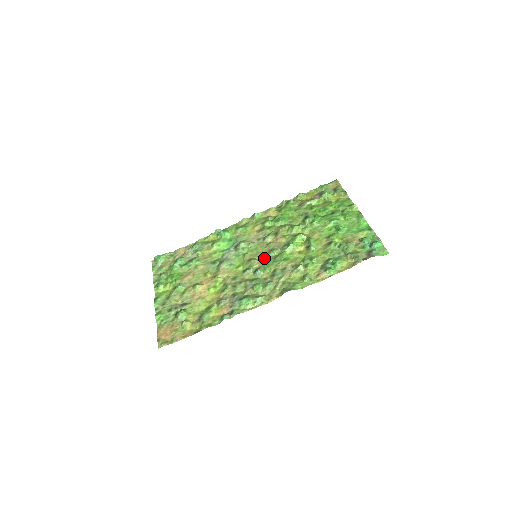
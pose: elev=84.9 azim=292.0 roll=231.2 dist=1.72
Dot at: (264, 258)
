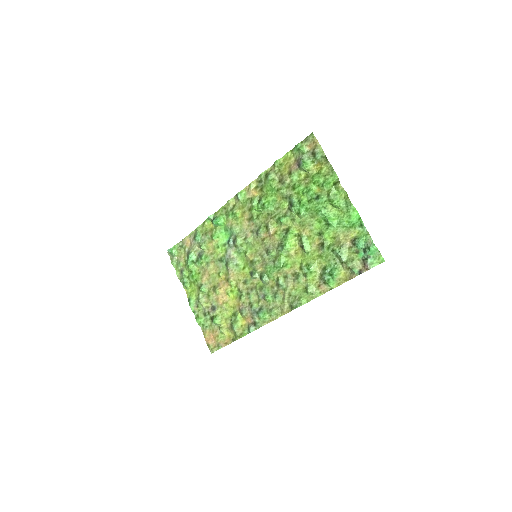
Dot at: (264, 260)
